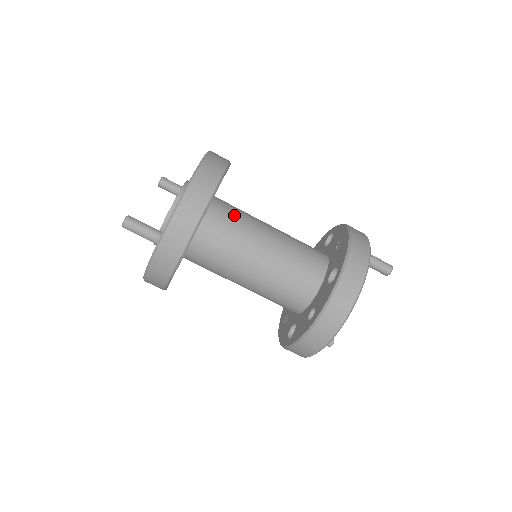
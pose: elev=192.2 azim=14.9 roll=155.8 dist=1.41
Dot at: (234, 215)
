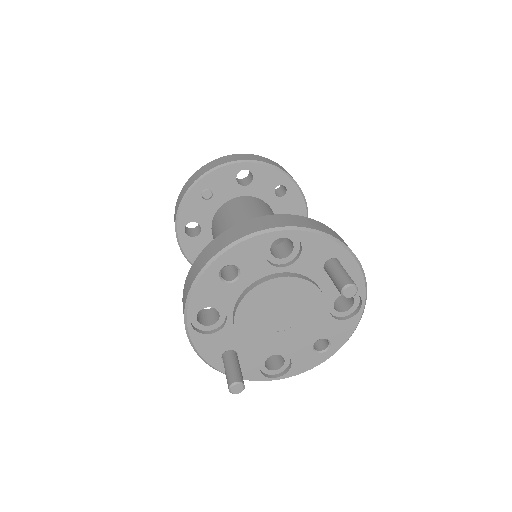
Dot at: (266, 209)
